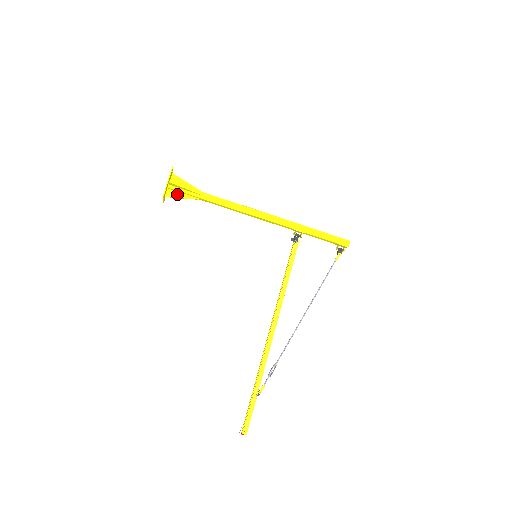
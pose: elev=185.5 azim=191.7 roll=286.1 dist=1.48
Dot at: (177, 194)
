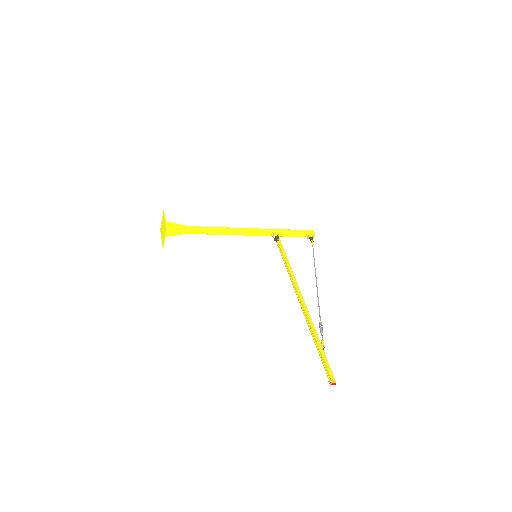
Dot at: (174, 233)
